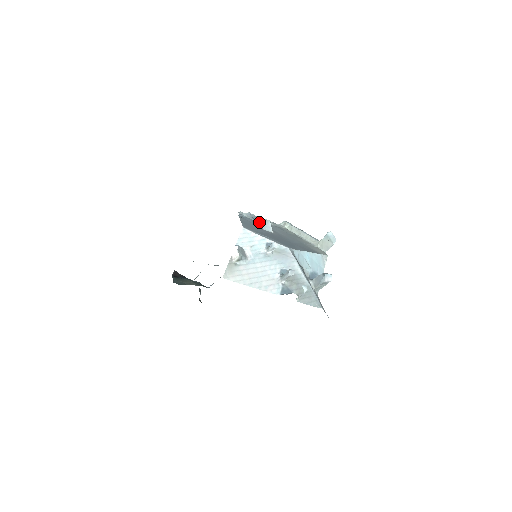
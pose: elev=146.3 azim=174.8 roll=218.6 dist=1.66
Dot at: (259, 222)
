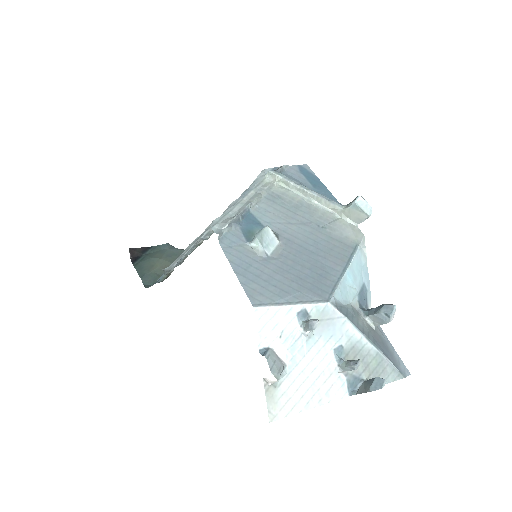
Dot at: (256, 244)
